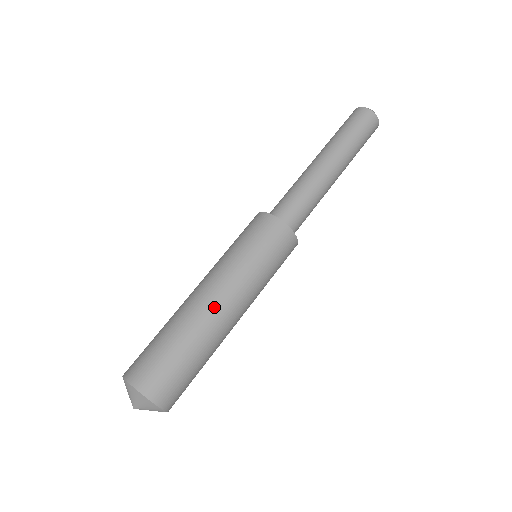
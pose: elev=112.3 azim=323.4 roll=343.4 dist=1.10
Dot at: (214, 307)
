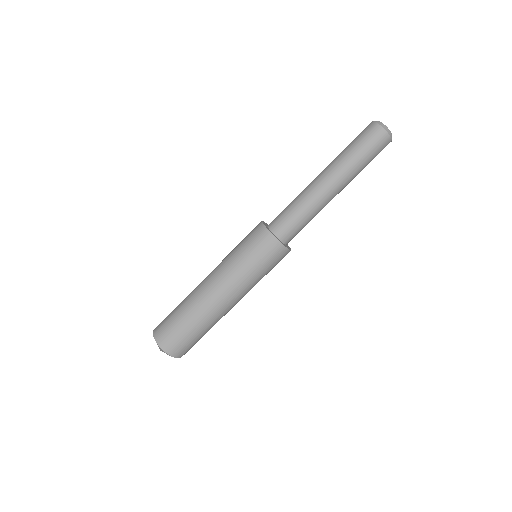
Dot at: (207, 292)
